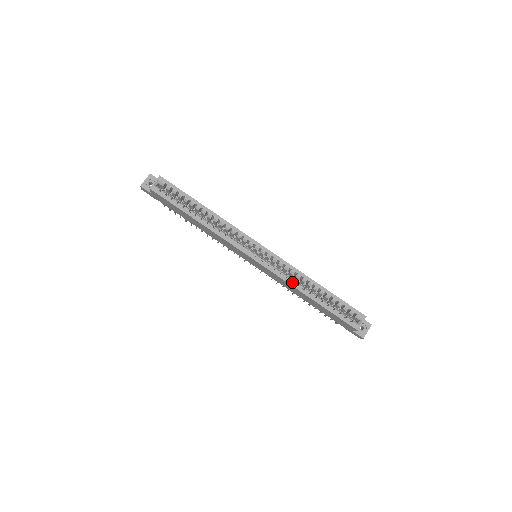
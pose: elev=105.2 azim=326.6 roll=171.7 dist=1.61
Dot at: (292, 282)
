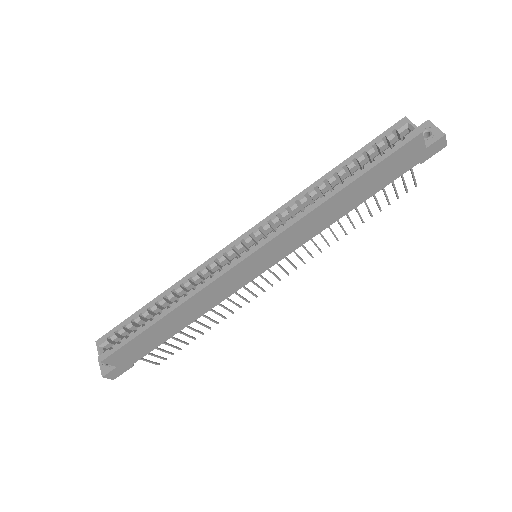
Dot at: (306, 210)
